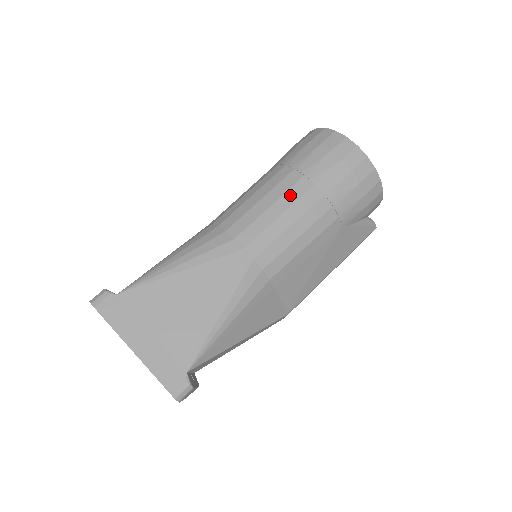
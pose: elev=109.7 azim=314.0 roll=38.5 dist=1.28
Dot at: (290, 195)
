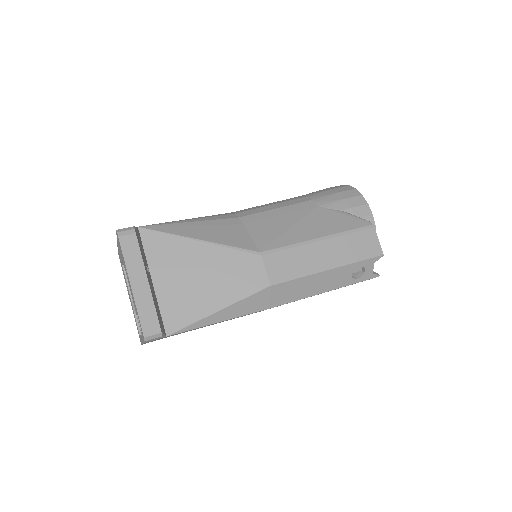
Dot at: occluded
